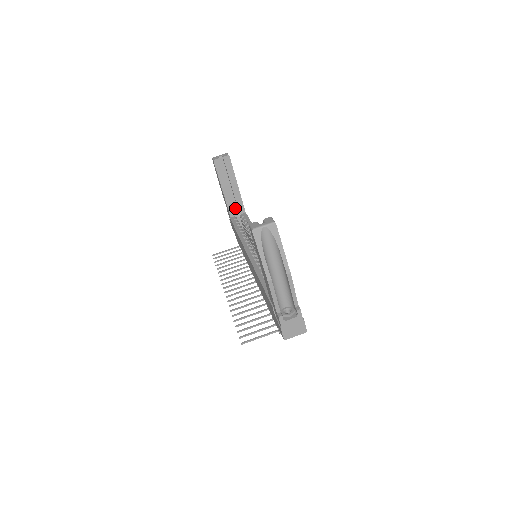
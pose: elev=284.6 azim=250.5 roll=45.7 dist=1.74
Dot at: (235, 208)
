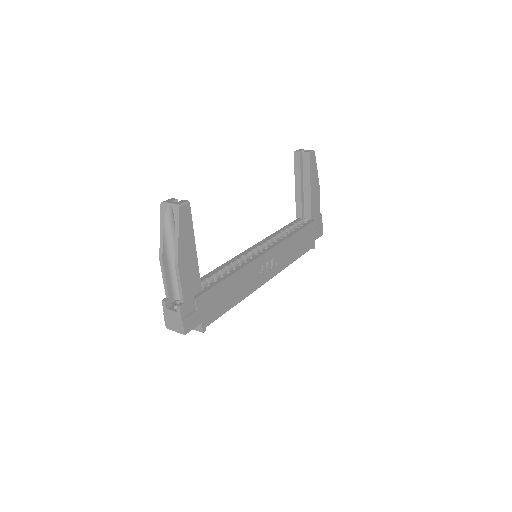
Dot at: occluded
